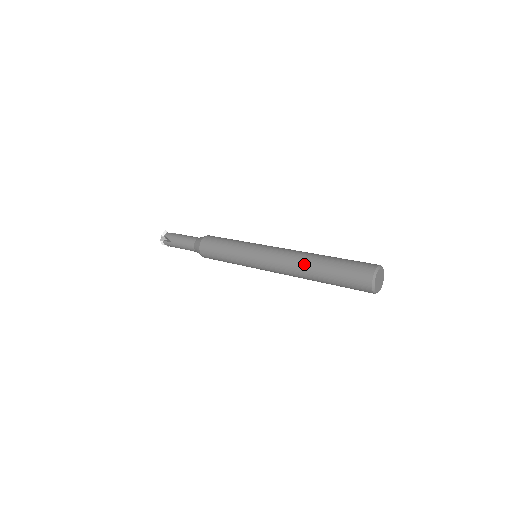
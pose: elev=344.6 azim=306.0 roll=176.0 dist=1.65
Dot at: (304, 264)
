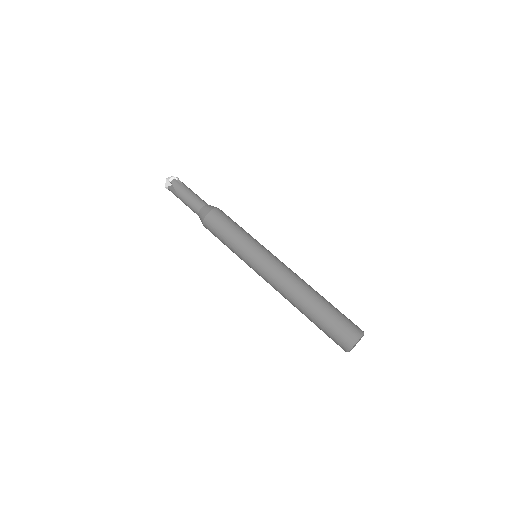
Dot at: (298, 297)
